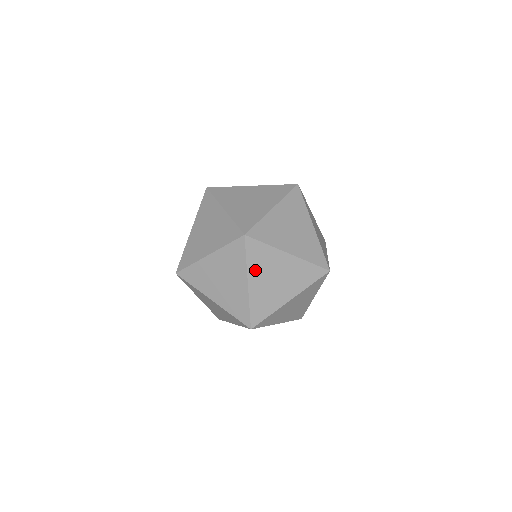
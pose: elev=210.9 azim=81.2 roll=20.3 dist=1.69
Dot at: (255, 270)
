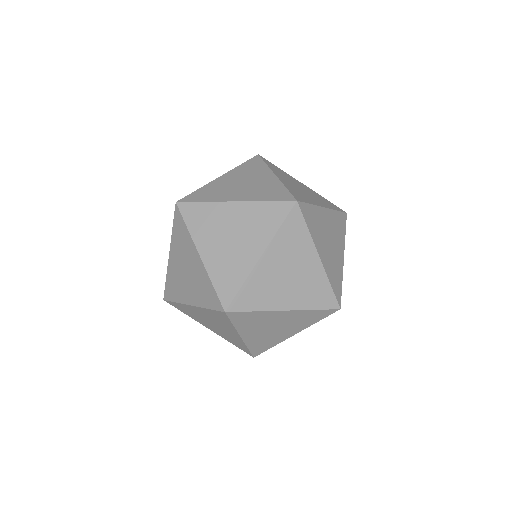
Dot at: (246, 328)
